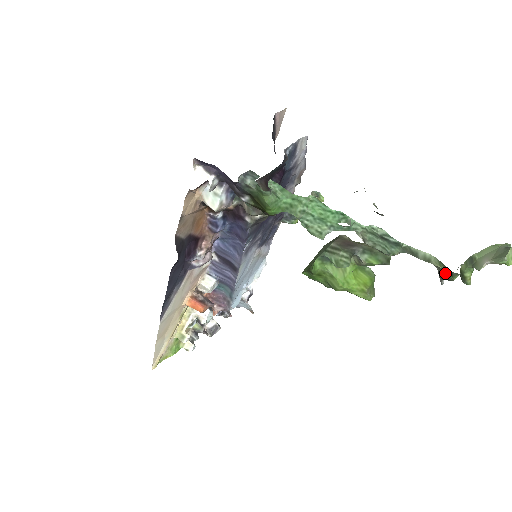
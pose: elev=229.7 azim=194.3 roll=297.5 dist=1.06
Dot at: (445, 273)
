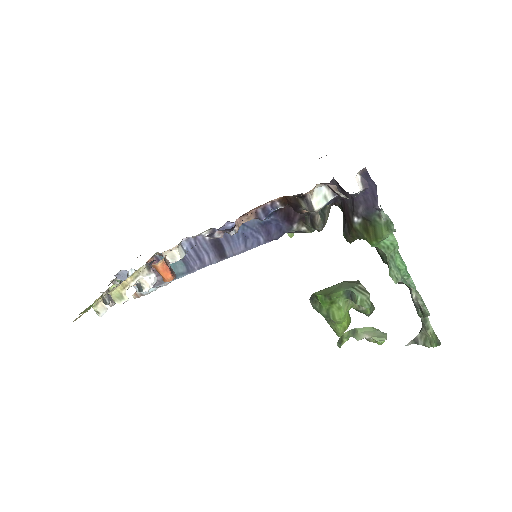
Dot at: (426, 340)
